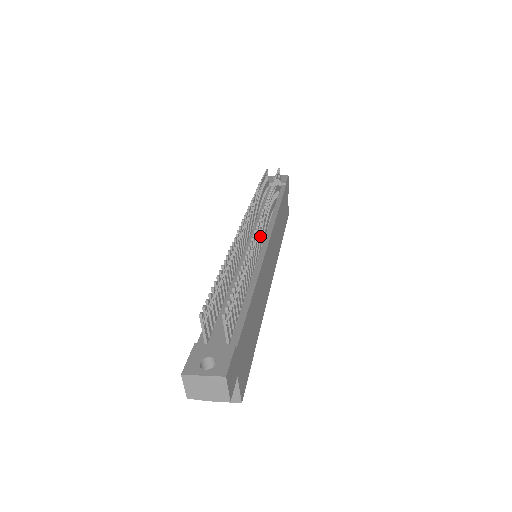
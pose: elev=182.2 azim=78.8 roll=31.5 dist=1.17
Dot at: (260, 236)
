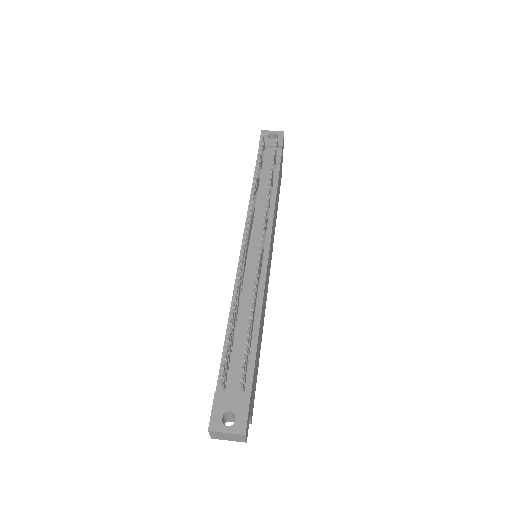
Dot at: (262, 248)
